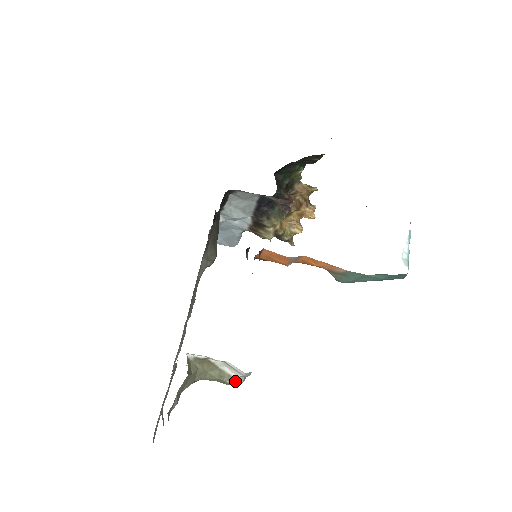
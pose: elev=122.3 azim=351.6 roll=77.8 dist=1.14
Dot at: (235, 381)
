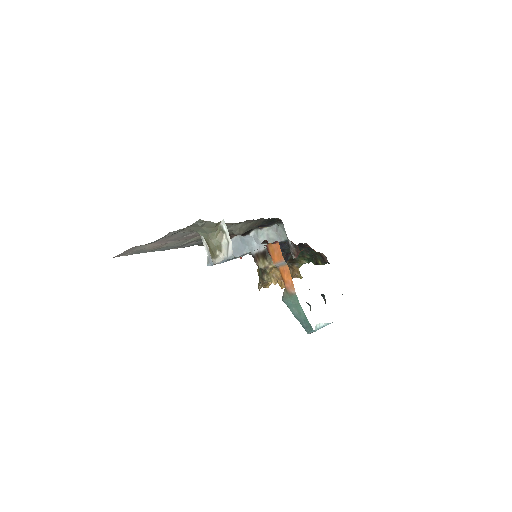
Dot at: (220, 256)
